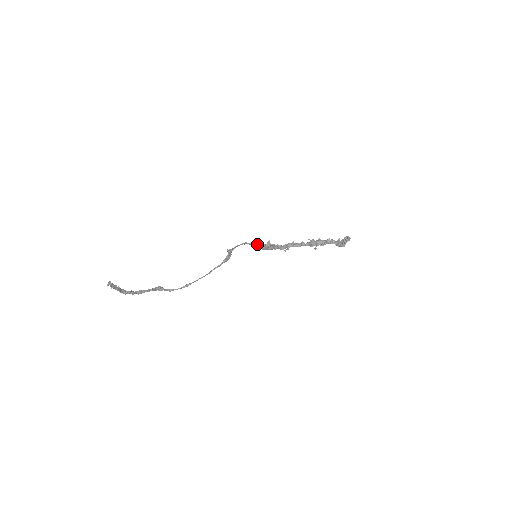
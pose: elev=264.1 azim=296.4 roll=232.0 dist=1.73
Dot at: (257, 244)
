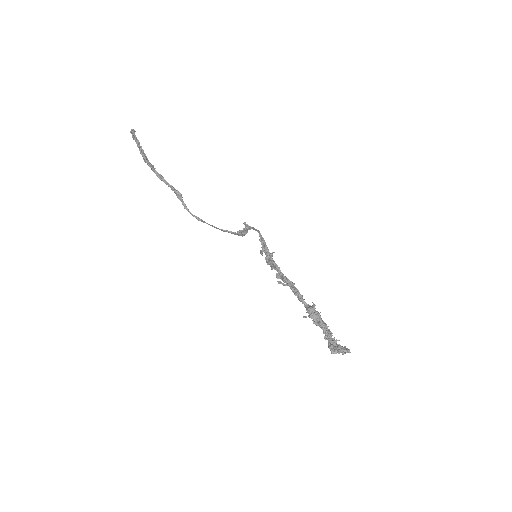
Dot at: (263, 243)
